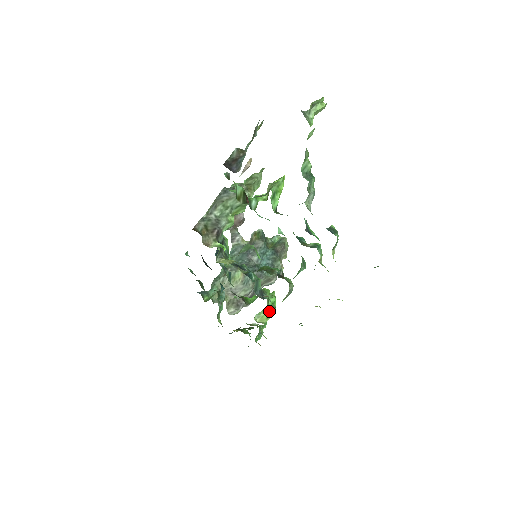
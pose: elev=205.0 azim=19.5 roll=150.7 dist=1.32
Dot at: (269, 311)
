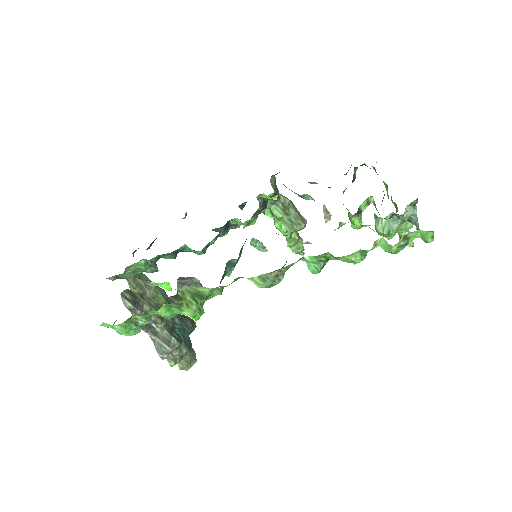
Dot at: (194, 305)
